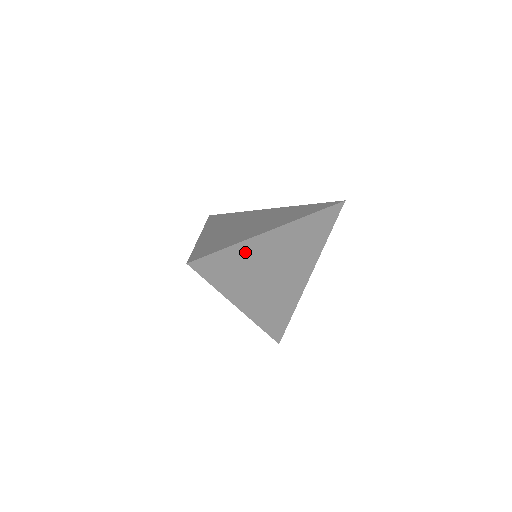
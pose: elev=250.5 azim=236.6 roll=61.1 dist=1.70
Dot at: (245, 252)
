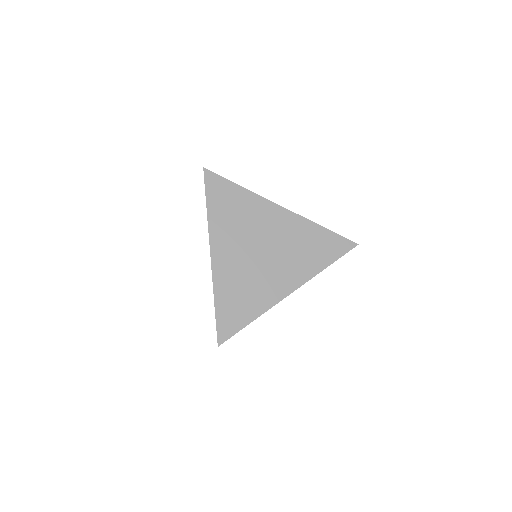
Dot at: occluded
